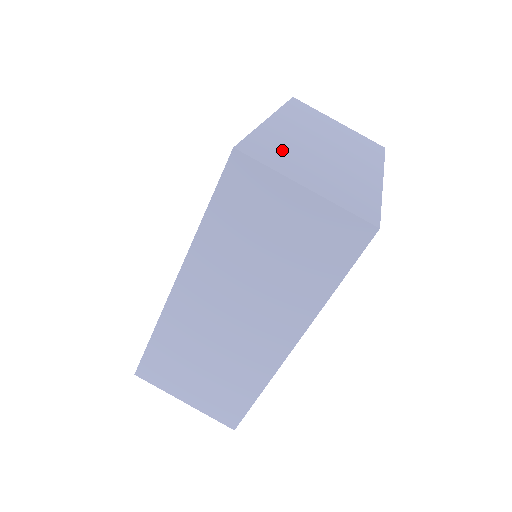
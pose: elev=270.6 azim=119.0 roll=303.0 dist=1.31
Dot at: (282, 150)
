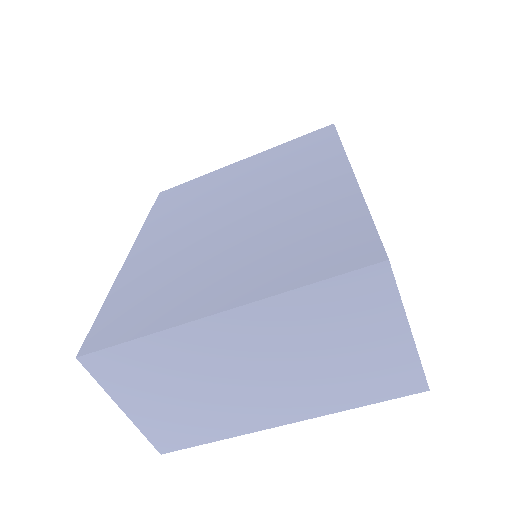
Dot at: (152, 369)
